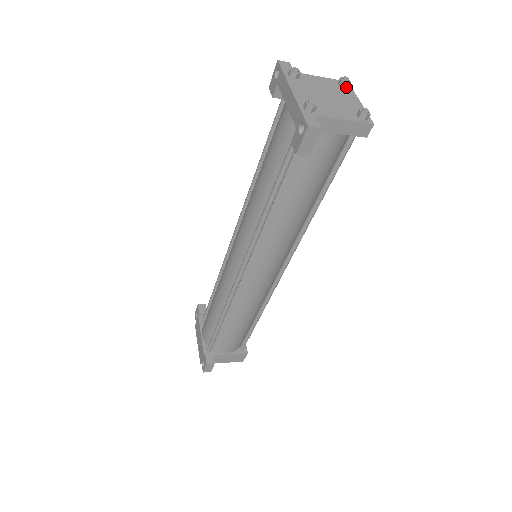
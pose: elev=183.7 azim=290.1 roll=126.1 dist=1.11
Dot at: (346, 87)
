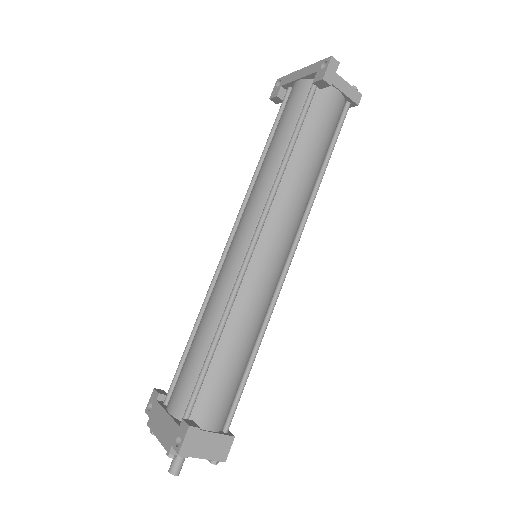
Dot at: occluded
